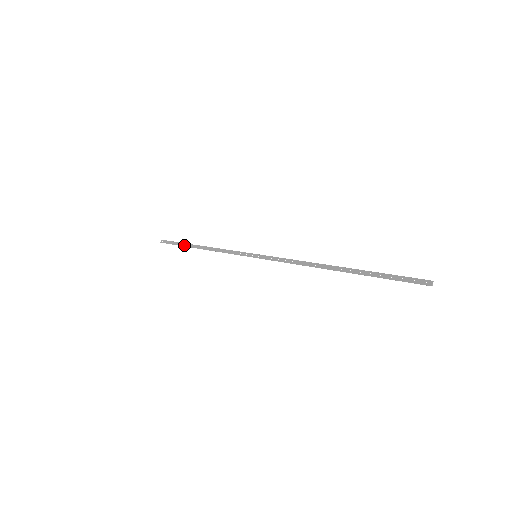
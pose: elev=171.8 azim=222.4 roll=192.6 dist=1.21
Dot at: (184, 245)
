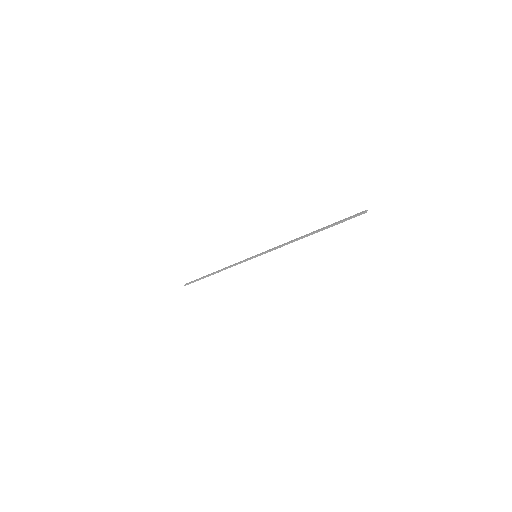
Dot at: (203, 277)
